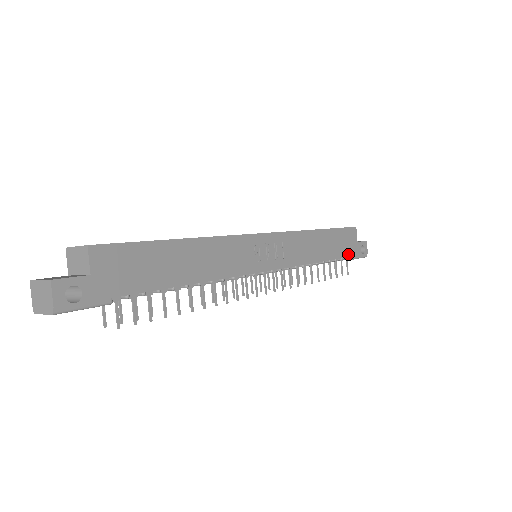
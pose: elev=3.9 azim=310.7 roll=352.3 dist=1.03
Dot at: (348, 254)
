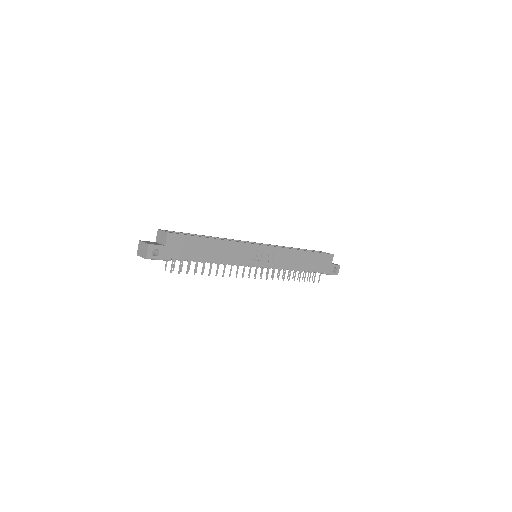
Dot at: (321, 270)
